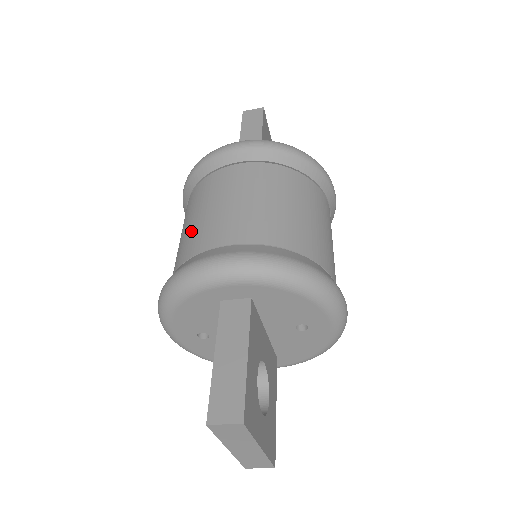
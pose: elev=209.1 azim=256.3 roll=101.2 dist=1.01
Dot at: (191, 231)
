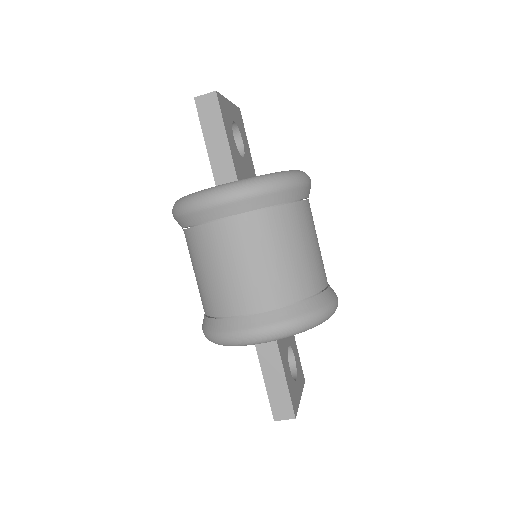
Dot at: (210, 287)
